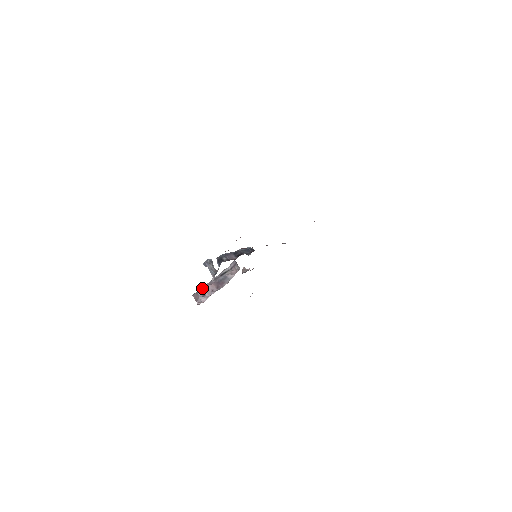
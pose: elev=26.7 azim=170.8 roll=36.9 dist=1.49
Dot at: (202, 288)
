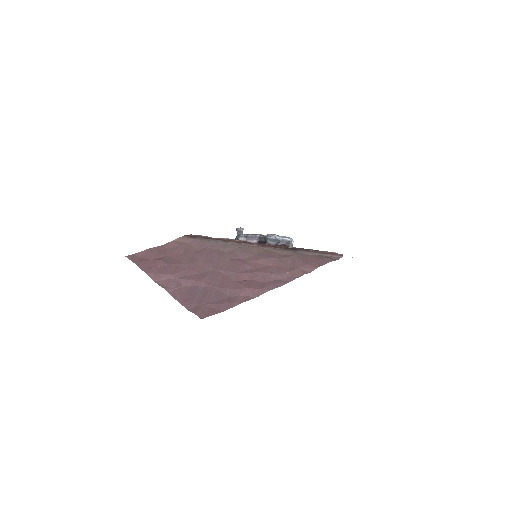
Dot at: occluded
